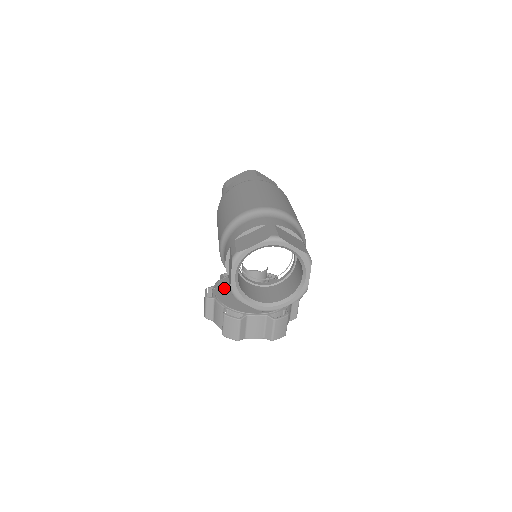
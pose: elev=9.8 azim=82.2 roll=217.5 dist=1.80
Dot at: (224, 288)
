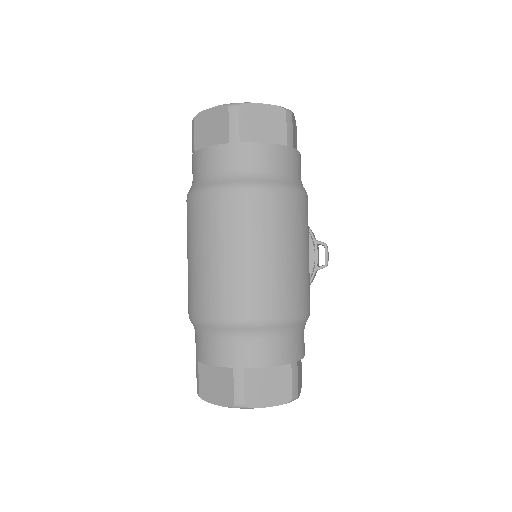
Dot at: occluded
